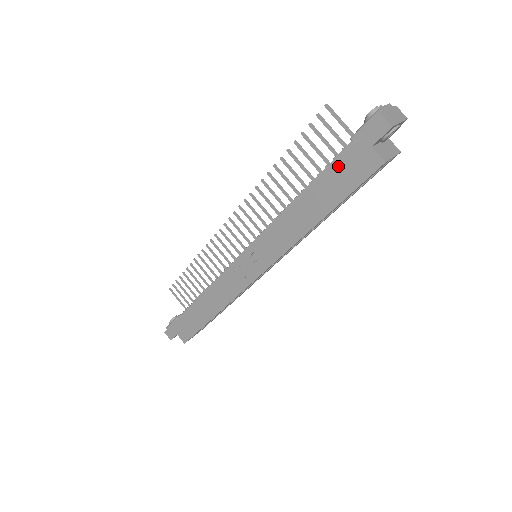
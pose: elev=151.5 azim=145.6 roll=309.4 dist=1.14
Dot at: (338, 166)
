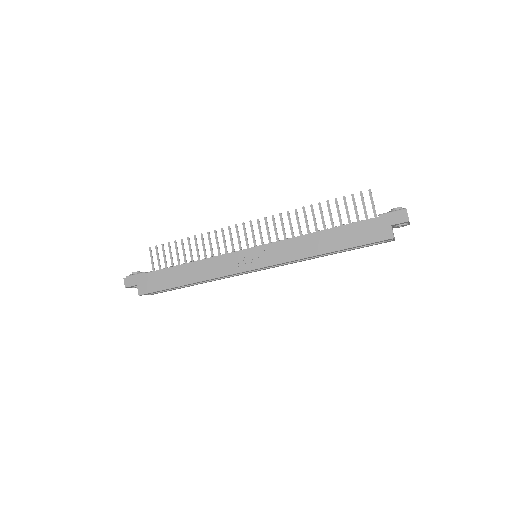
Dot at: (364, 225)
